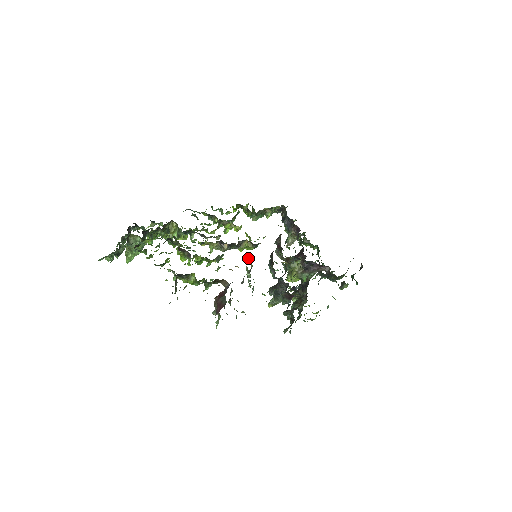
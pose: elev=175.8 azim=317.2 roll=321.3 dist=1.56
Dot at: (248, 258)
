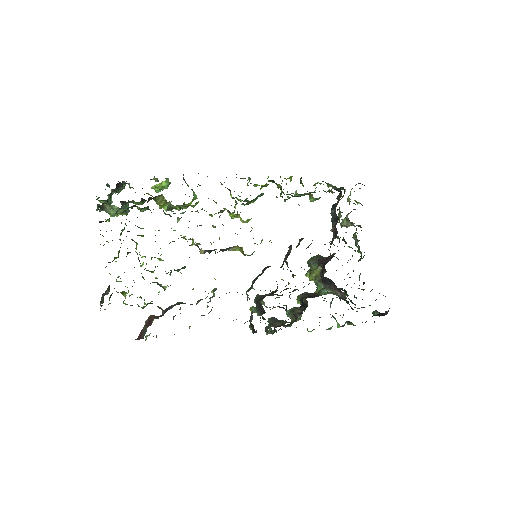
Dot at: occluded
